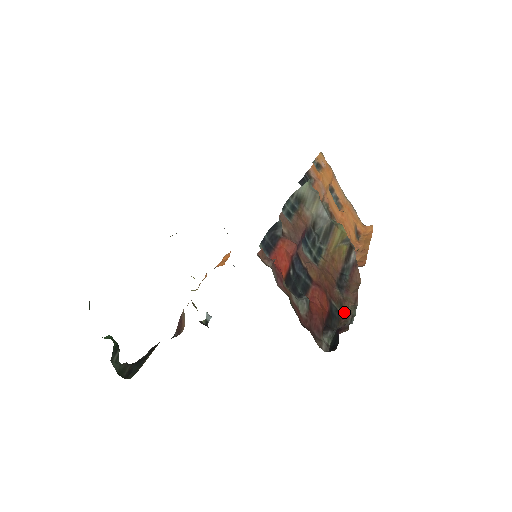
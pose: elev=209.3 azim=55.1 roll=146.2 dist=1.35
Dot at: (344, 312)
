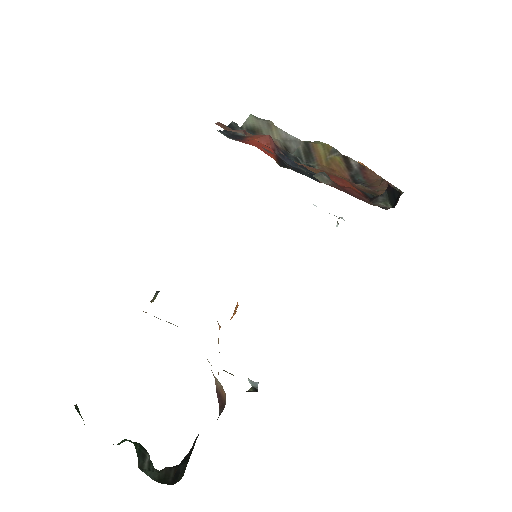
Dot at: occluded
